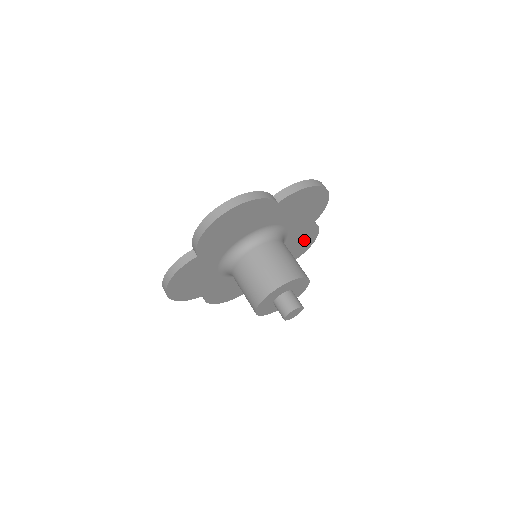
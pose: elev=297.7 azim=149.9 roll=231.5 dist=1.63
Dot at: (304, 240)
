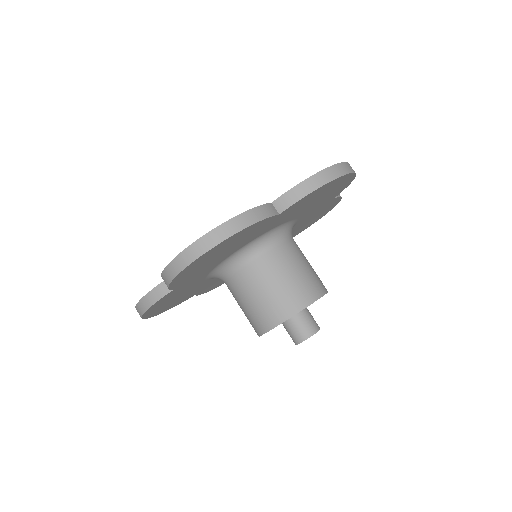
Dot at: (321, 212)
